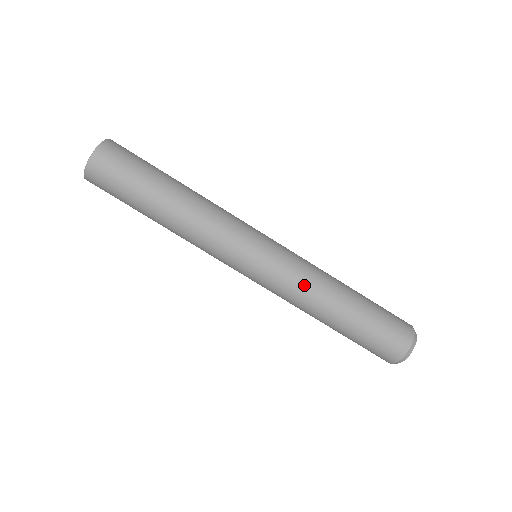
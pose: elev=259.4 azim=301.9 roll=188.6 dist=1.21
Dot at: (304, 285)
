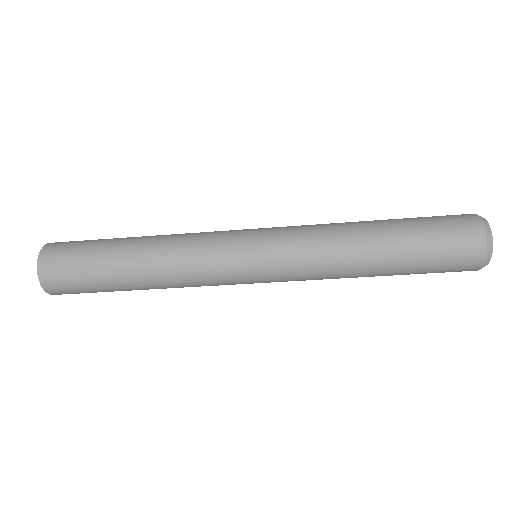
Dot at: (321, 275)
